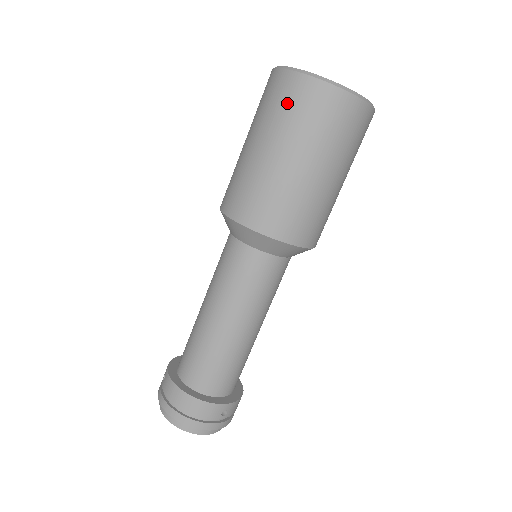
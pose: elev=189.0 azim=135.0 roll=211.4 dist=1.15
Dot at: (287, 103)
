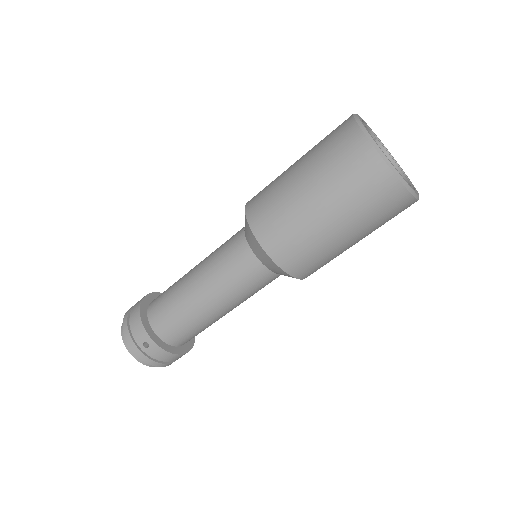
Dot at: (387, 212)
